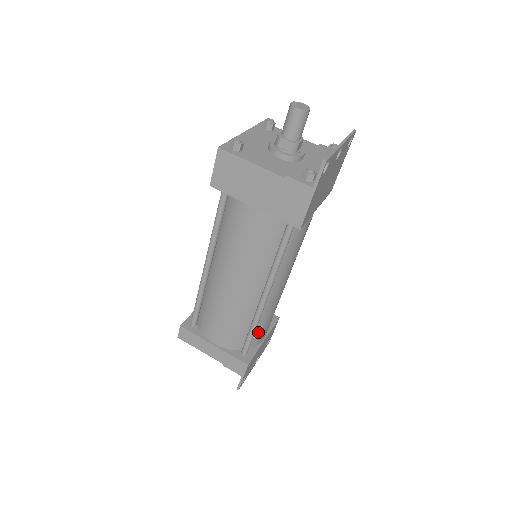
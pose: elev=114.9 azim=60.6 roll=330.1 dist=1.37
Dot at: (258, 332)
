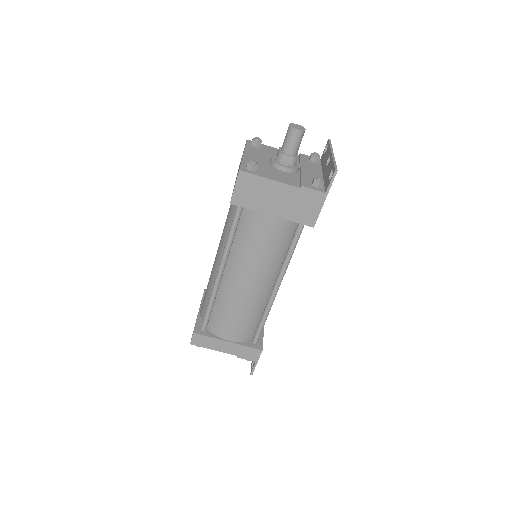
Dot at: occluded
